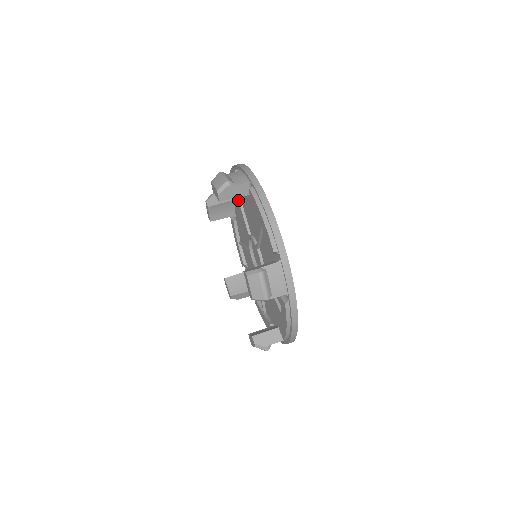
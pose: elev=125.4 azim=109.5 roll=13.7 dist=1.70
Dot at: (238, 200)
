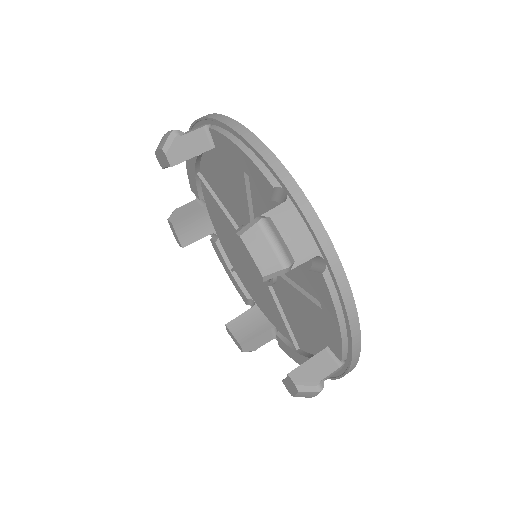
Dot at: (246, 190)
